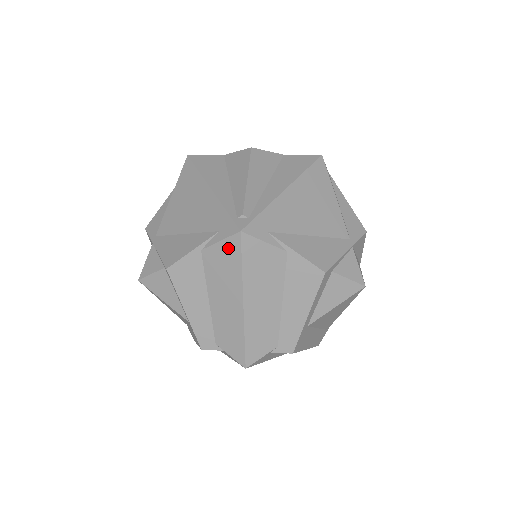
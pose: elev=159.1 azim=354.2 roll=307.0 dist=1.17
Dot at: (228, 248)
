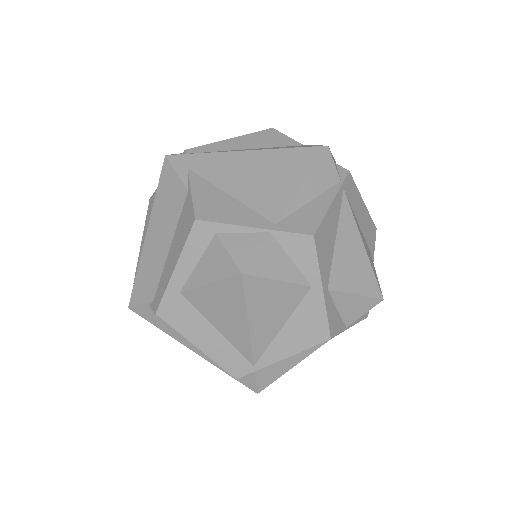
Dot at: occluded
